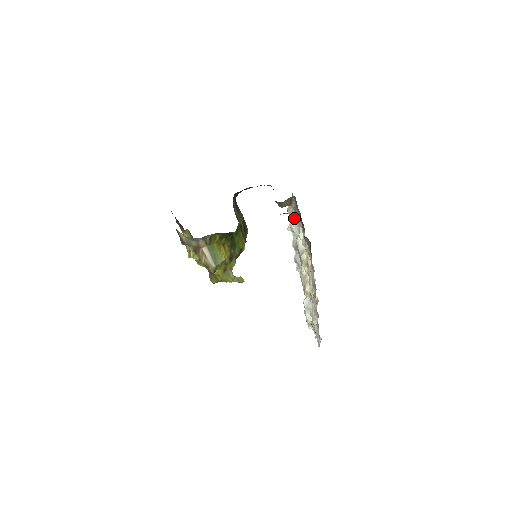
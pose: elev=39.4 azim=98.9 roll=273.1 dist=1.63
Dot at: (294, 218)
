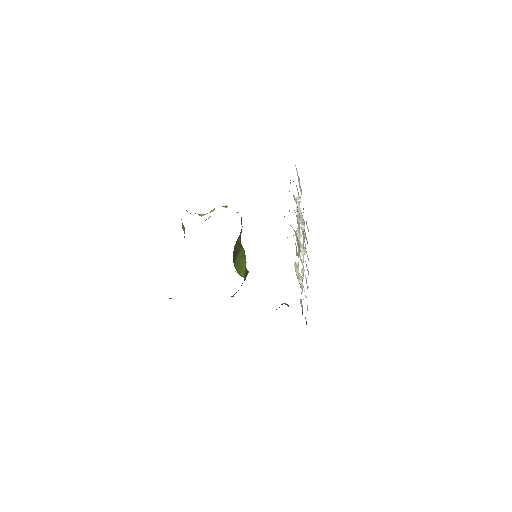
Dot at: occluded
